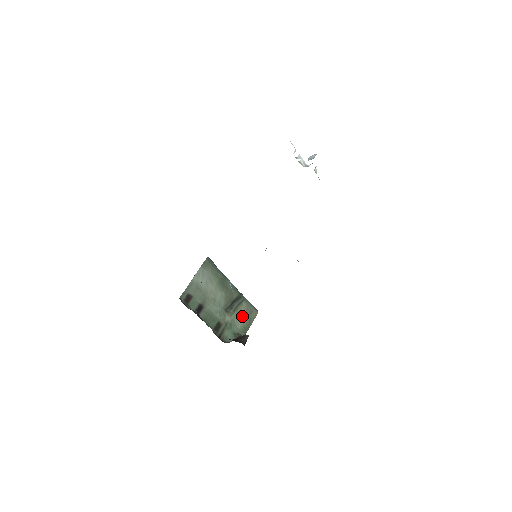
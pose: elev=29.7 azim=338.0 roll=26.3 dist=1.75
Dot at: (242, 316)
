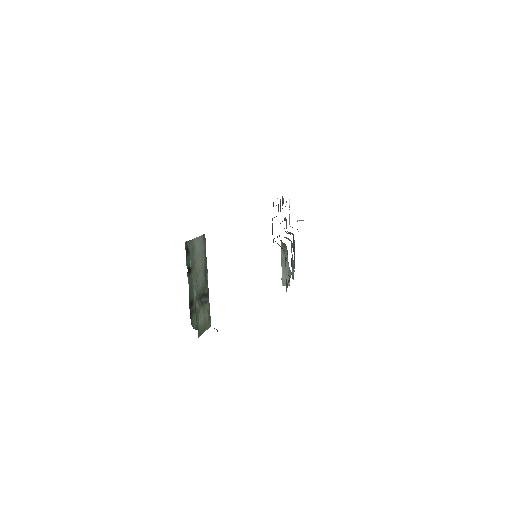
Dot at: (204, 315)
